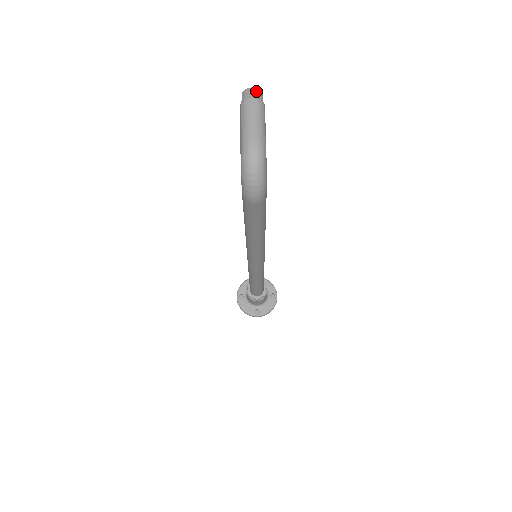
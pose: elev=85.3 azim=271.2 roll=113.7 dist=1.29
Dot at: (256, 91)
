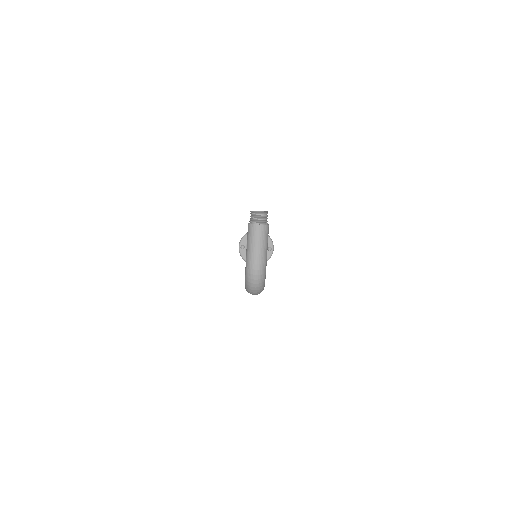
Dot at: (262, 215)
